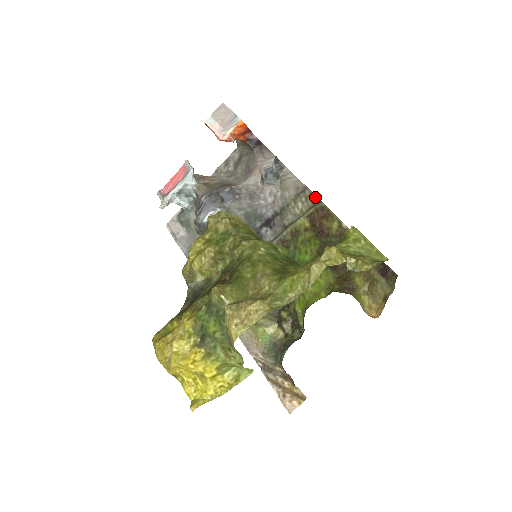
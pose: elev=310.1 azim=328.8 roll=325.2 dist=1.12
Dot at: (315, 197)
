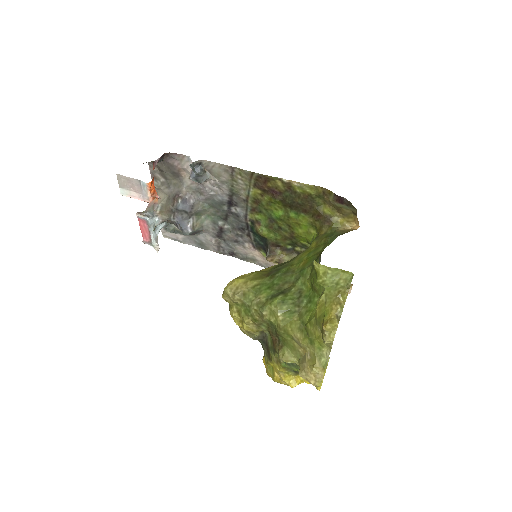
Dot at: (246, 171)
